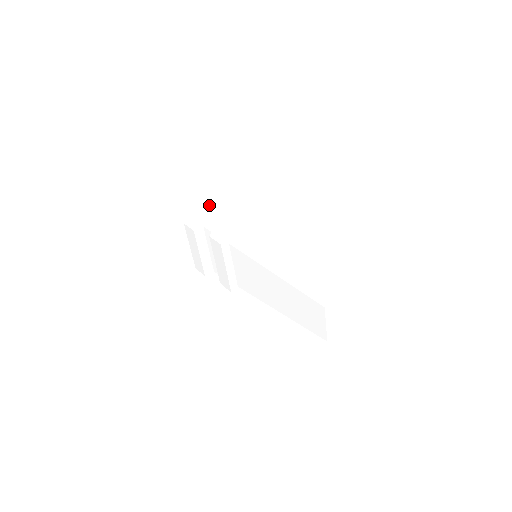
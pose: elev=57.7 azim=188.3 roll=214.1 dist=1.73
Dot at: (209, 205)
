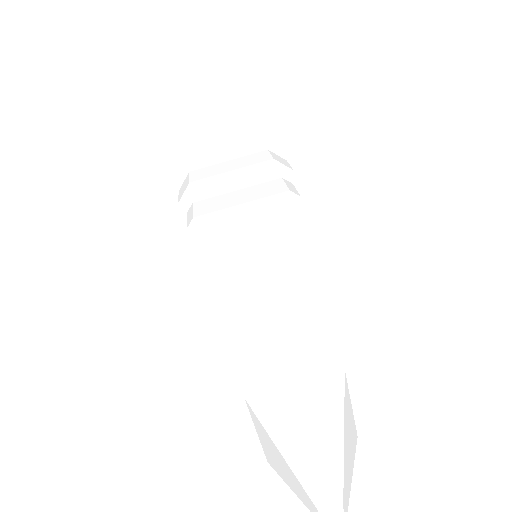
Dot at: (215, 167)
